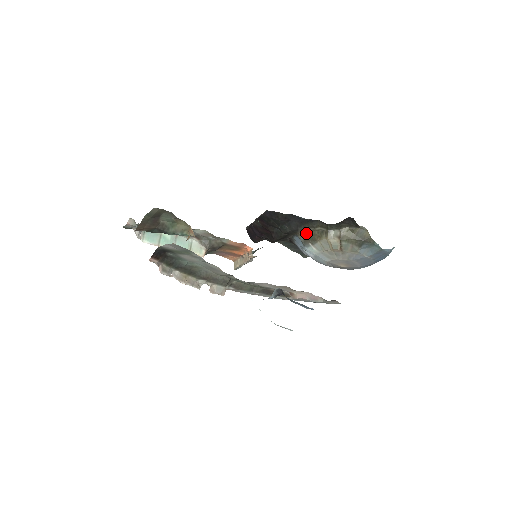
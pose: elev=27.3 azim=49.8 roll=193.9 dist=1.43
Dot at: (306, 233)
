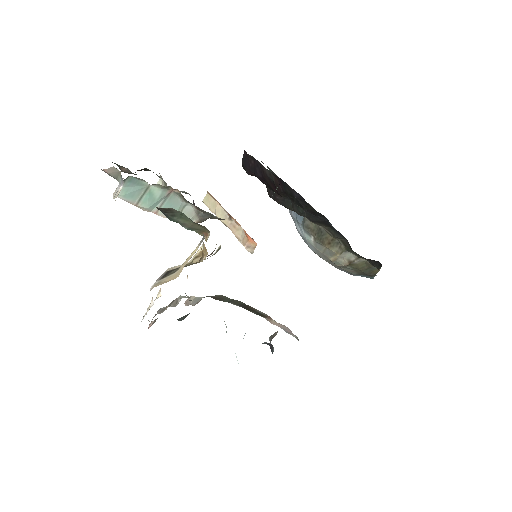
Dot at: (318, 227)
